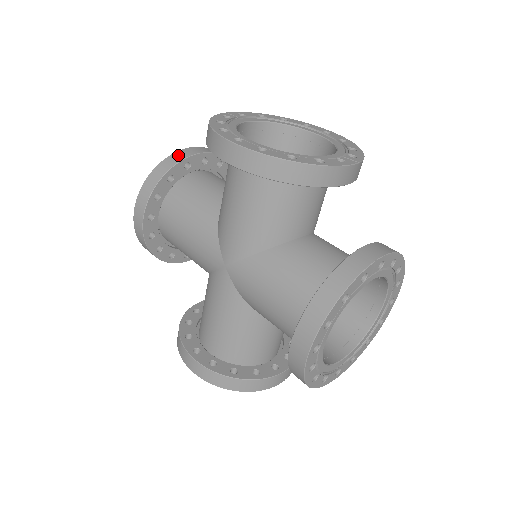
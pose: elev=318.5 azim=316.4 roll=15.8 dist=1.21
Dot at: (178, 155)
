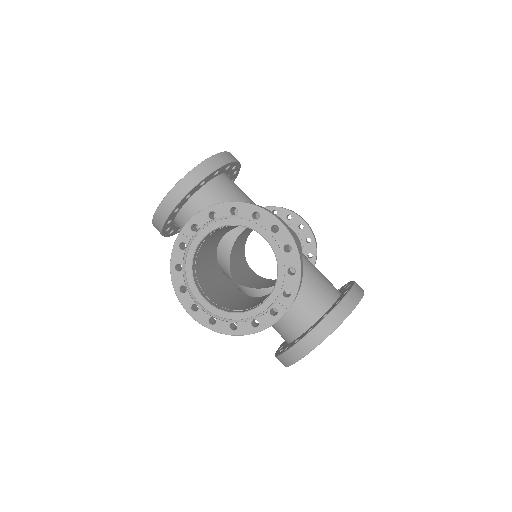
Dot at: (164, 208)
